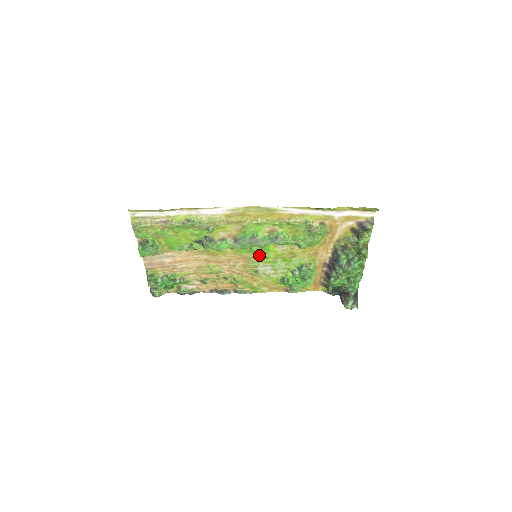
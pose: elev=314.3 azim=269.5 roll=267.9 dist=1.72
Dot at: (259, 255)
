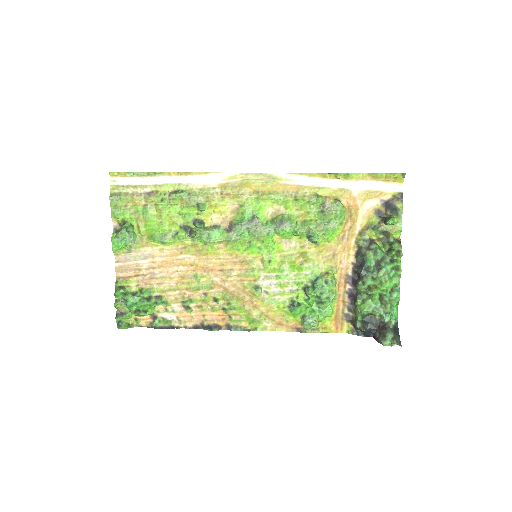
Dot at: (260, 257)
